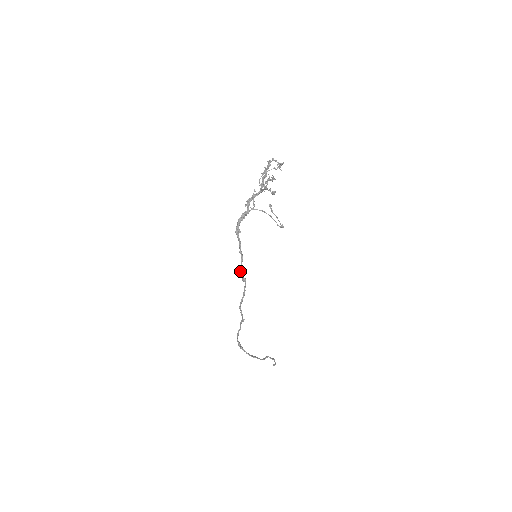
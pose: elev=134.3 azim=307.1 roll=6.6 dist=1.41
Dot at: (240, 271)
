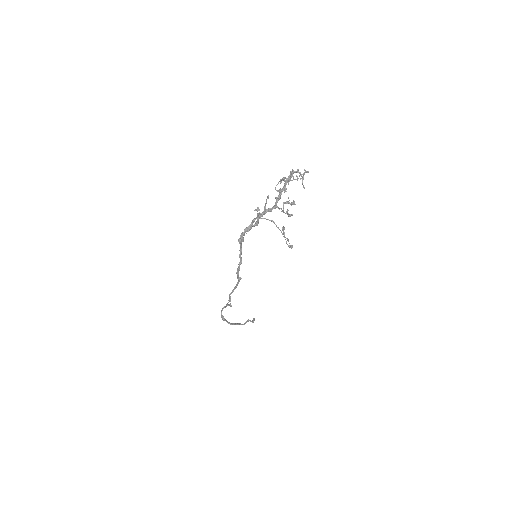
Dot at: (236, 272)
